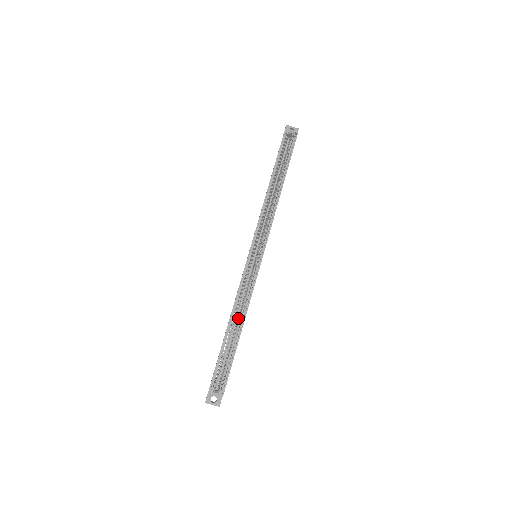
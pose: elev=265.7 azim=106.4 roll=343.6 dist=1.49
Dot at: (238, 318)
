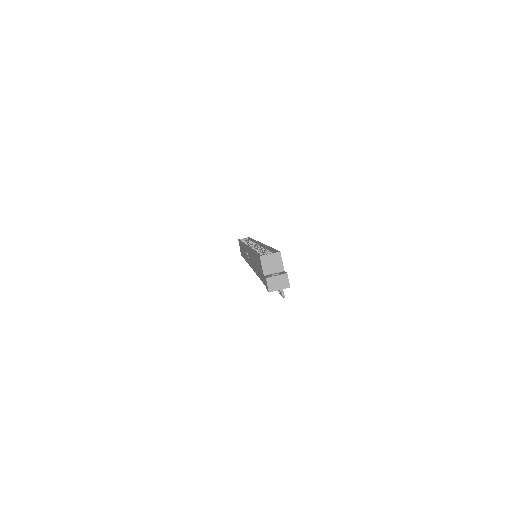
Dot at: occluded
